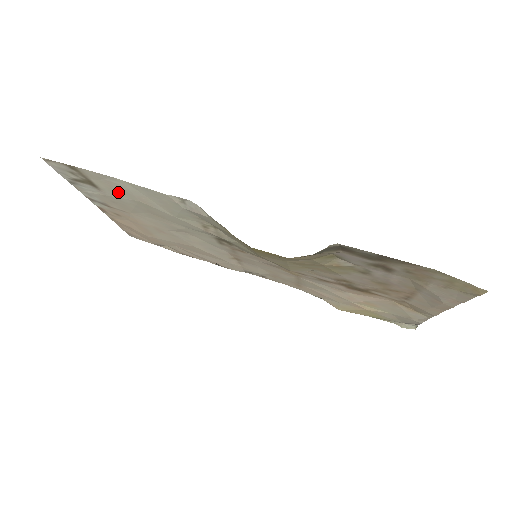
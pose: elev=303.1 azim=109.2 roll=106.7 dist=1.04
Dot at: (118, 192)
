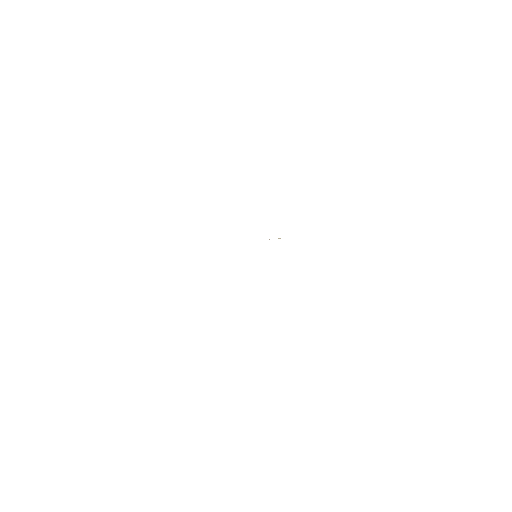
Dot at: occluded
